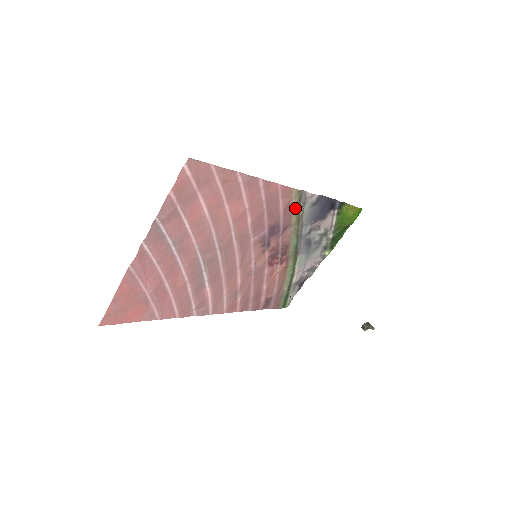
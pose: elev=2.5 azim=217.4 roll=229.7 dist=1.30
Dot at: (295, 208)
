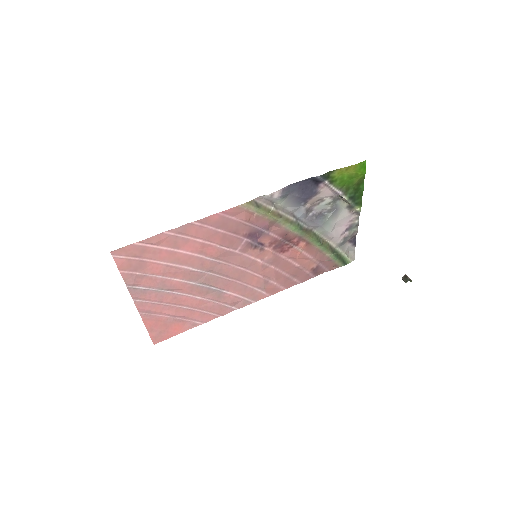
Dot at: (260, 213)
